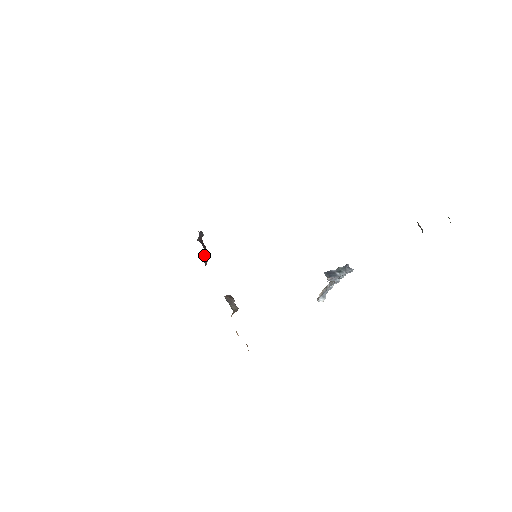
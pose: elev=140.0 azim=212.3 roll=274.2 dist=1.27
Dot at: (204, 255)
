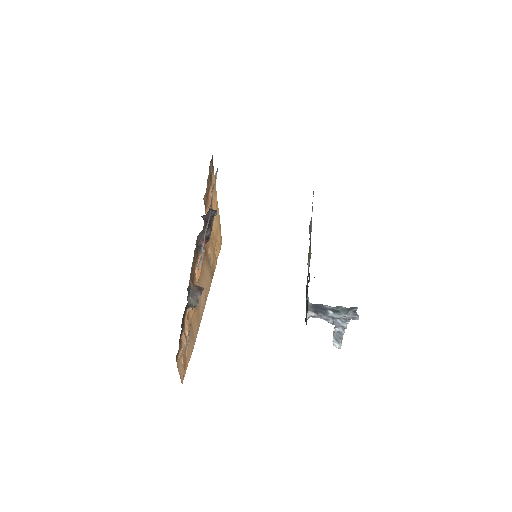
Dot at: (201, 235)
